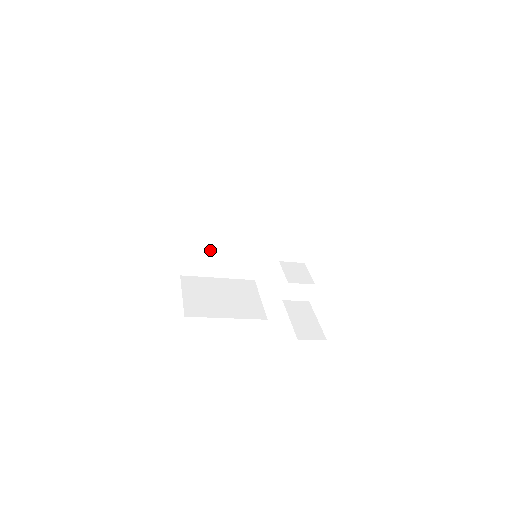
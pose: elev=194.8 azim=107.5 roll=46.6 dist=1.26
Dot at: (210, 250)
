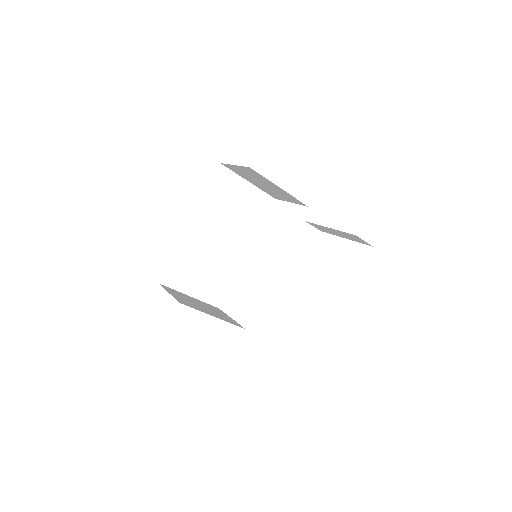
Dot at: (193, 263)
